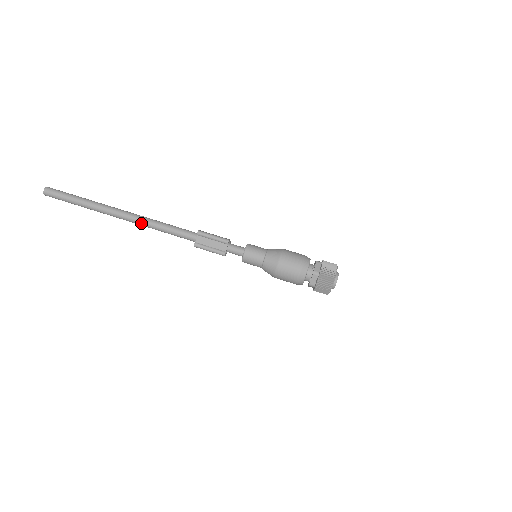
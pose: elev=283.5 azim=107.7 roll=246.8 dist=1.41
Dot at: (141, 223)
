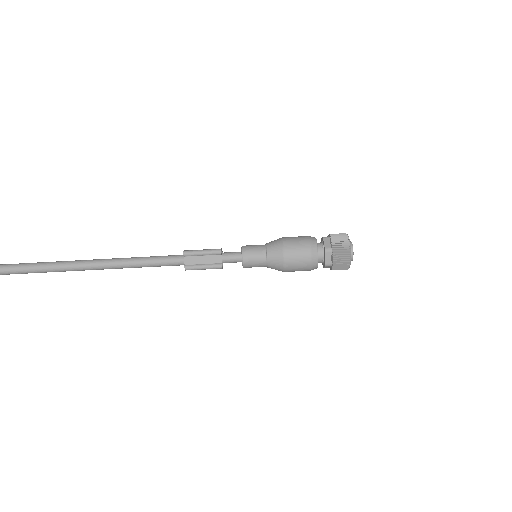
Dot at: (117, 266)
